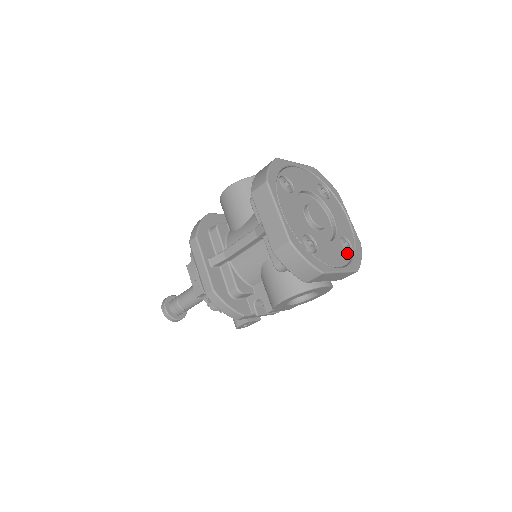
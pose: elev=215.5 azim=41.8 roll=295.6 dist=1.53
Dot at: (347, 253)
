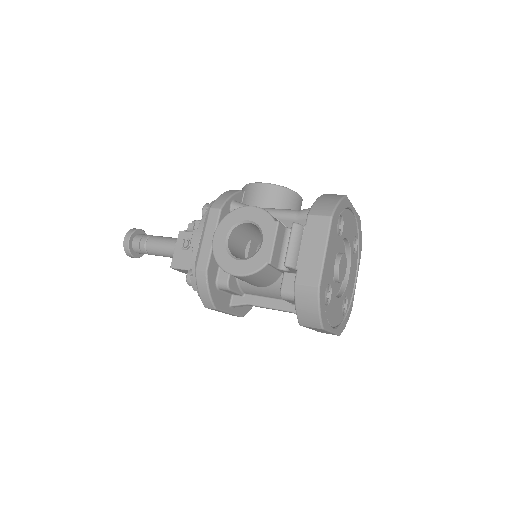
Dot at: (356, 253)
